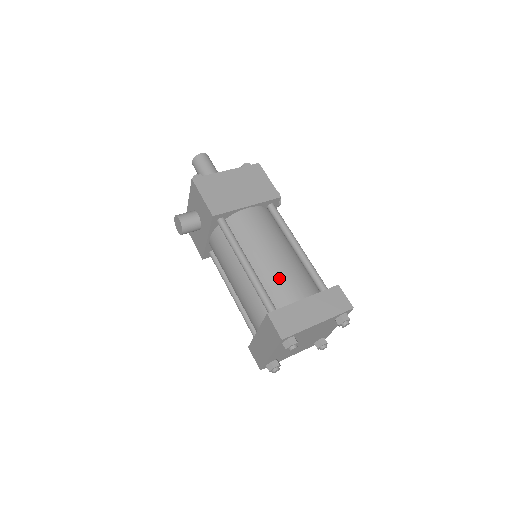
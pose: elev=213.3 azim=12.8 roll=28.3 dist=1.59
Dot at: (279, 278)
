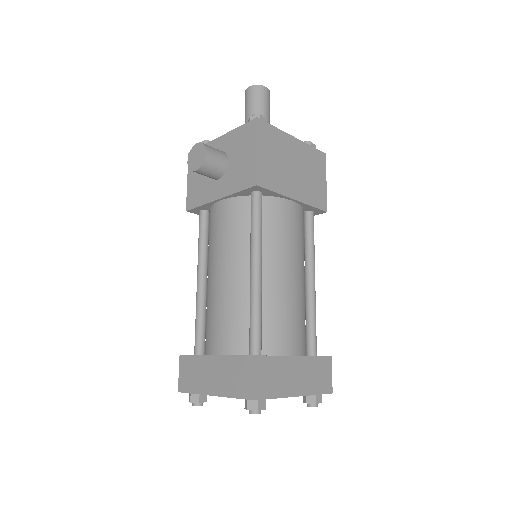
Dot at: (283, 313)
